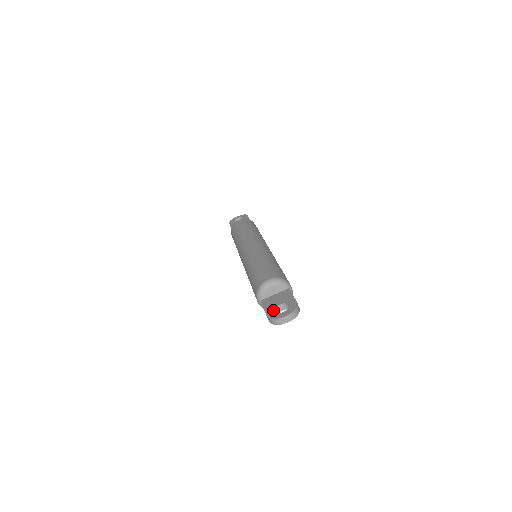
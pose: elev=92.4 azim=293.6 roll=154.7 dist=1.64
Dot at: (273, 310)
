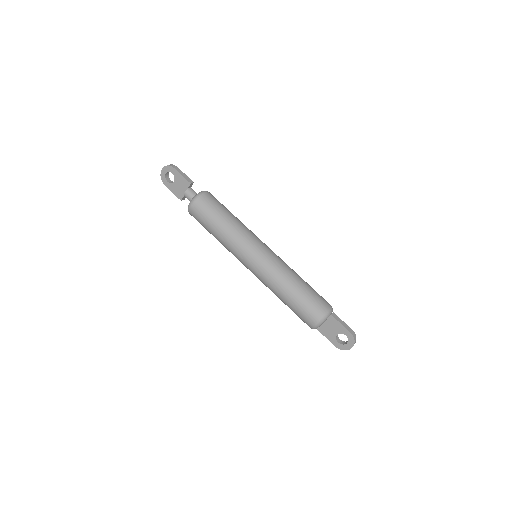
Dot at: (337, 341)
